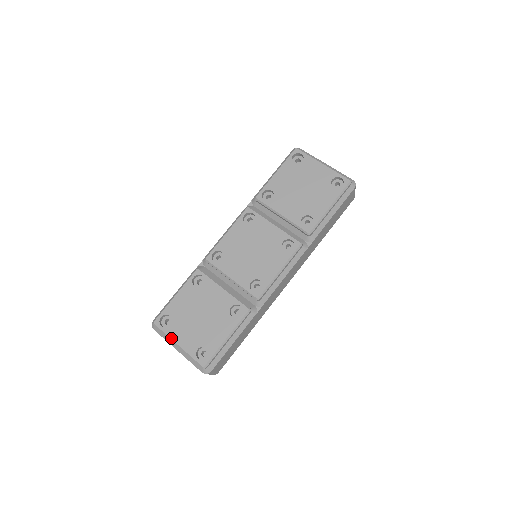
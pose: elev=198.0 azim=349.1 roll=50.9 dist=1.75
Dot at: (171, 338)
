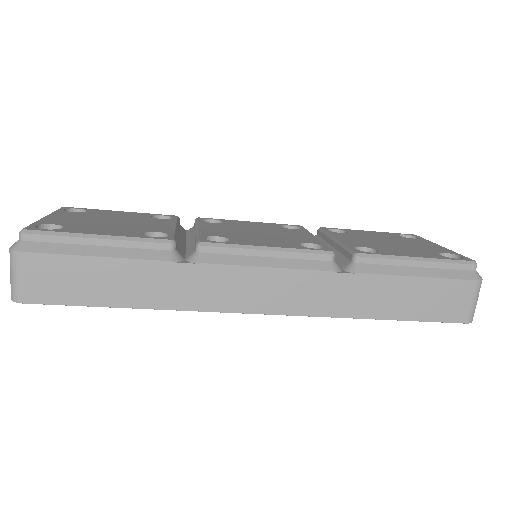
Dot at: (52, 213)
